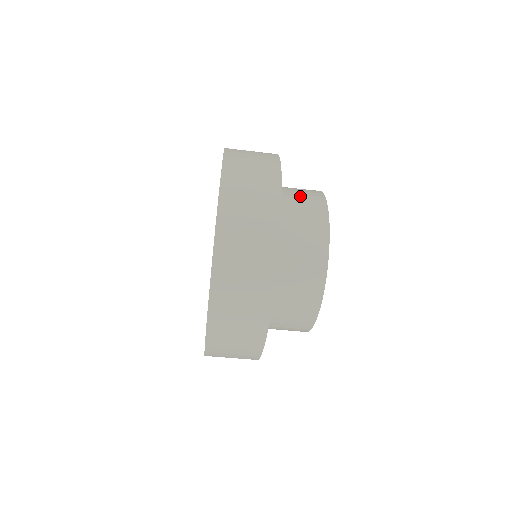
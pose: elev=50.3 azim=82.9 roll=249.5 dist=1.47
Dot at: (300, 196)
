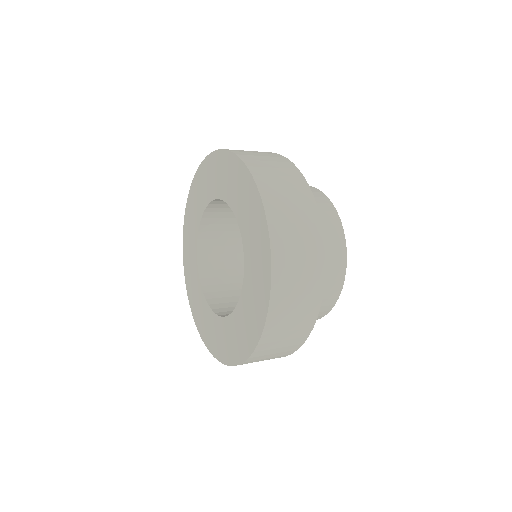
Dot at: occluded
